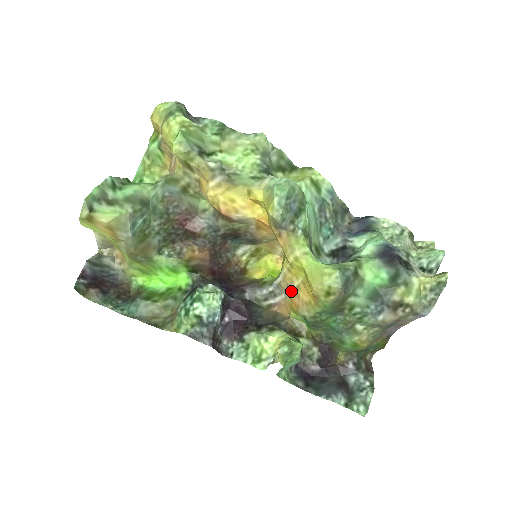
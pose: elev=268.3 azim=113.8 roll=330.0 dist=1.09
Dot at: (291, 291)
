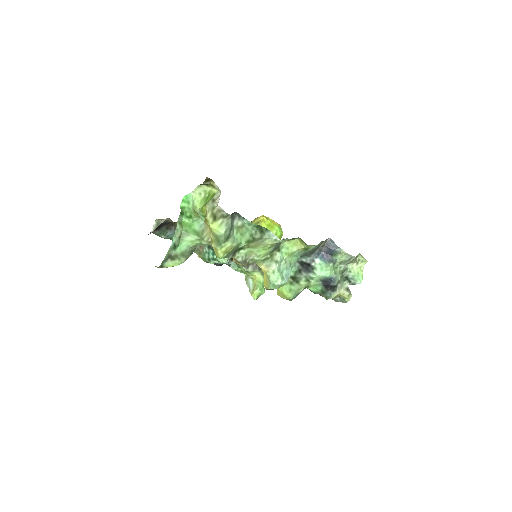
Dot at: occluded
